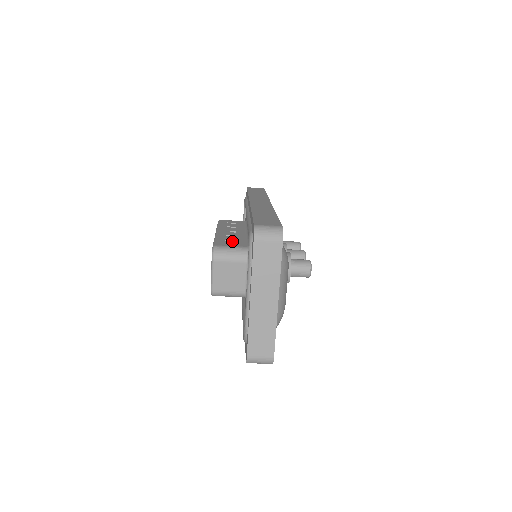
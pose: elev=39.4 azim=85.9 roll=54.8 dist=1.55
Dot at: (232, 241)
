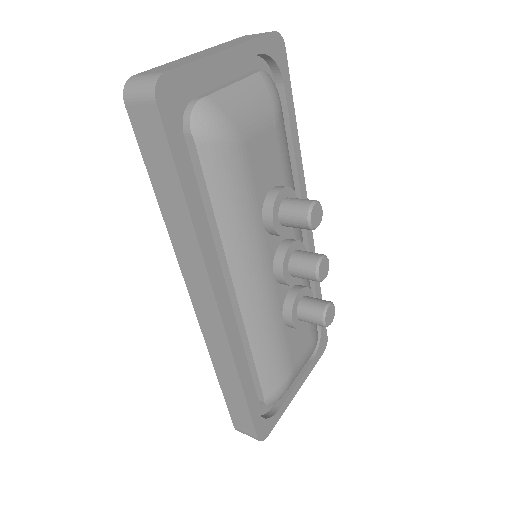
Dot at: occluded
